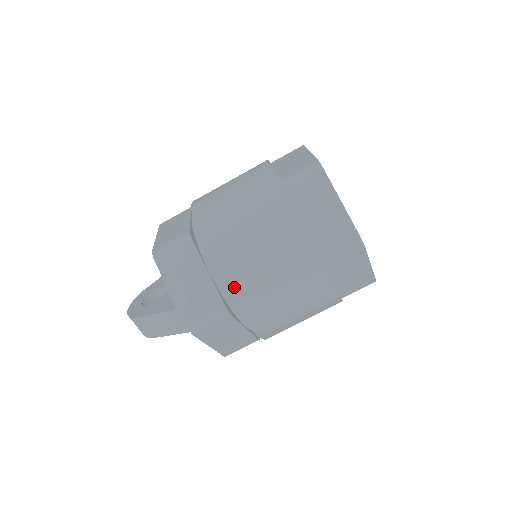
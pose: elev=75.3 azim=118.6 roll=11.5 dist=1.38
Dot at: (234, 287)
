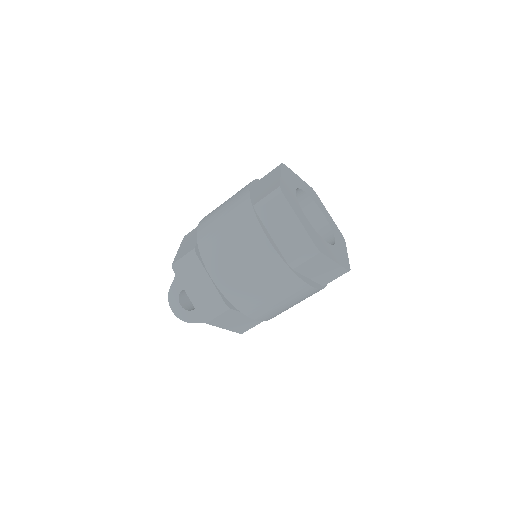
Dot at: (270, 318)
